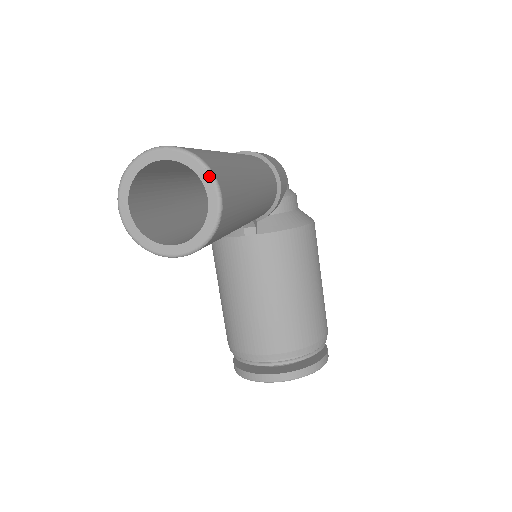
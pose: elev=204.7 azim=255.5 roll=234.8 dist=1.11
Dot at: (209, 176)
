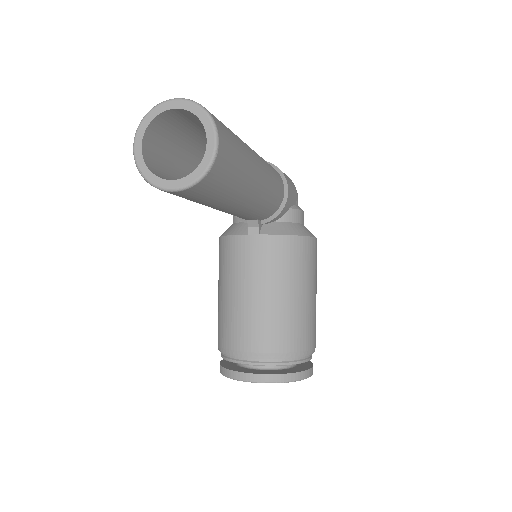
Dot at: (211, 124)
